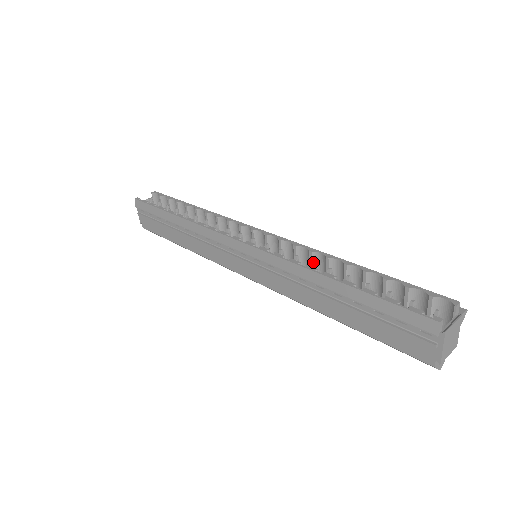
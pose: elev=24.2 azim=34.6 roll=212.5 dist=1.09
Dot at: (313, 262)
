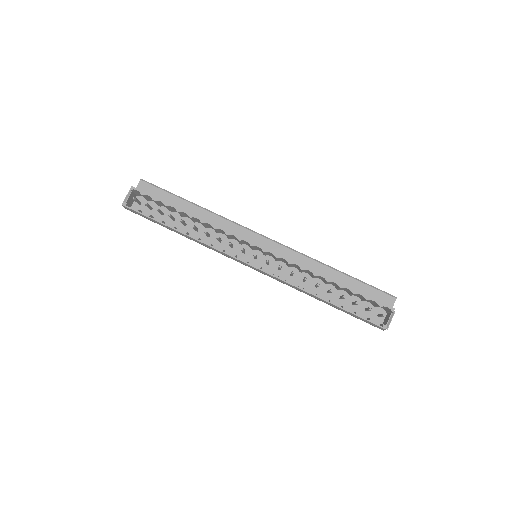
Dot at: occluded
